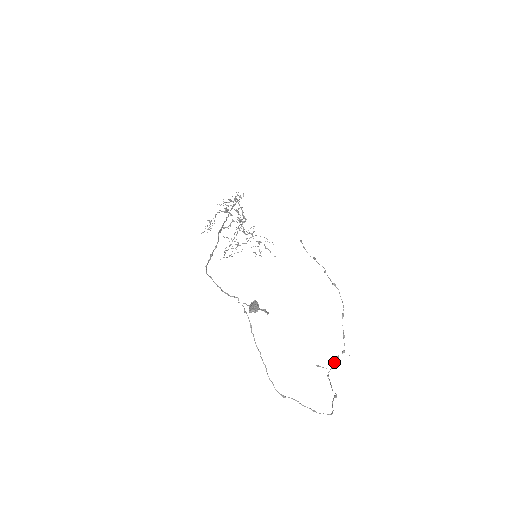
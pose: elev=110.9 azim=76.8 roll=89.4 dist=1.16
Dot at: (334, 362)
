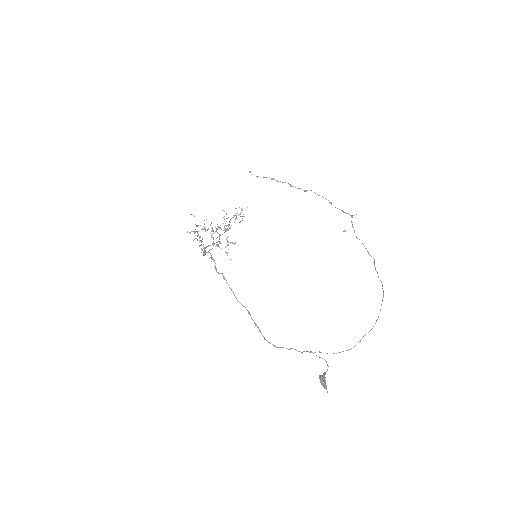
Dot at: (352, 226)
